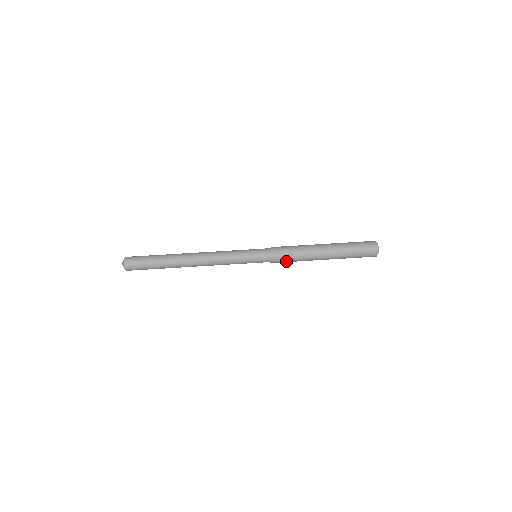
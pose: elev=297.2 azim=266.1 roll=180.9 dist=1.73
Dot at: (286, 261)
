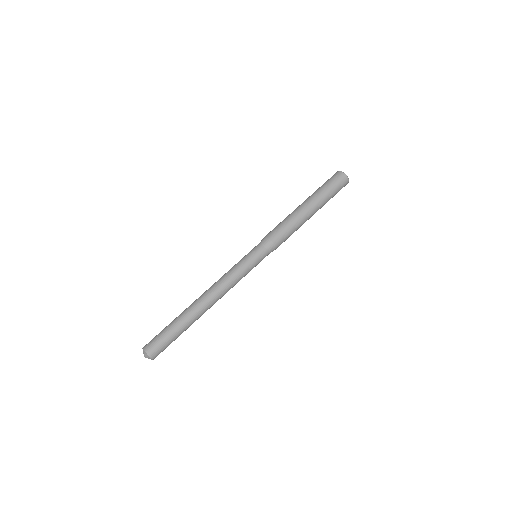
Dot at: (283, 238)
